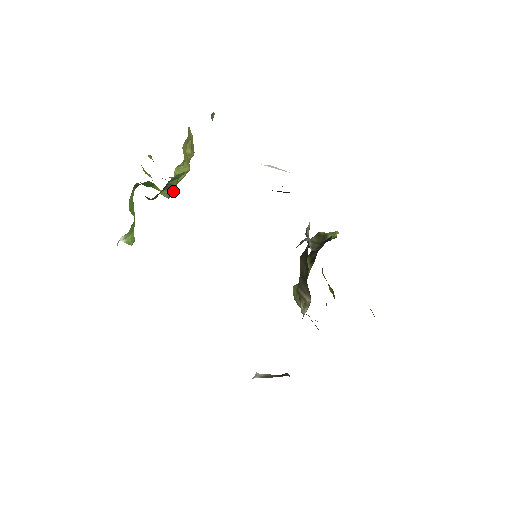
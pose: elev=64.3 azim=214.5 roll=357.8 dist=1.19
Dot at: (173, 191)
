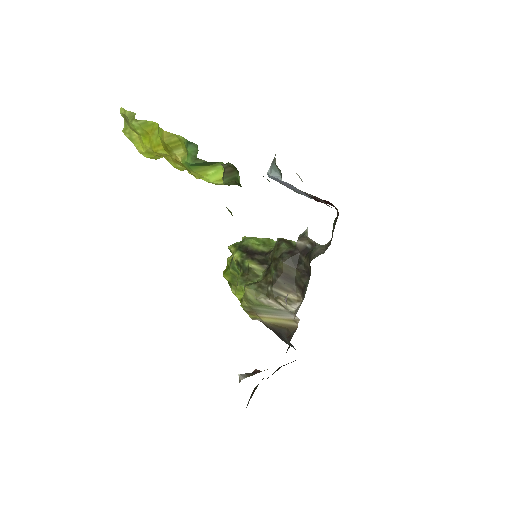
Dot at: occluded
